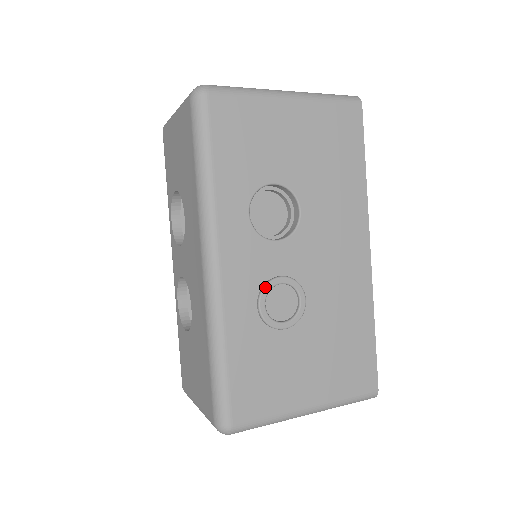
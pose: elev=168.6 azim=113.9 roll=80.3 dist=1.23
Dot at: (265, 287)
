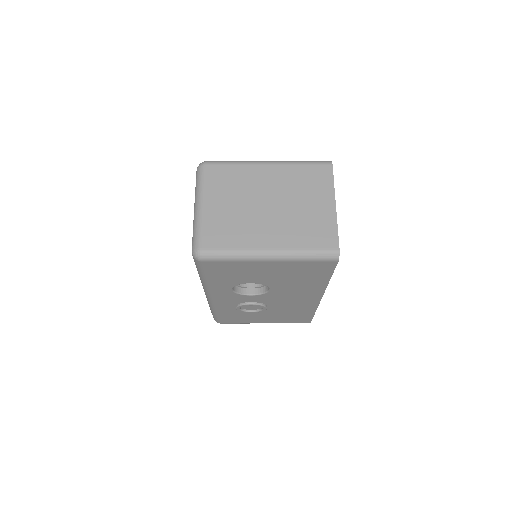
Dot at: (240, 306)
